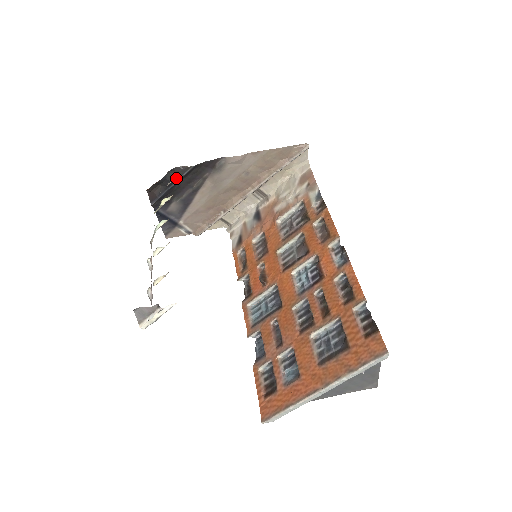
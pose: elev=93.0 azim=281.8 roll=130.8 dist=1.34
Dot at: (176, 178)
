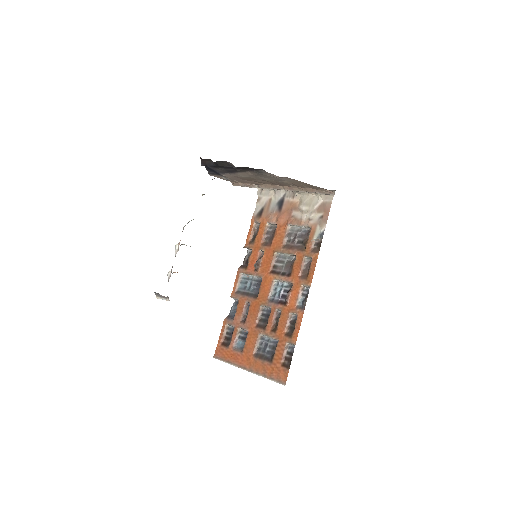
Dot at: (224, 166)
